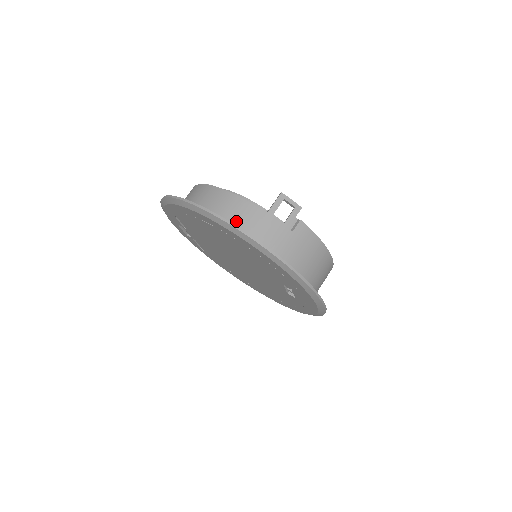
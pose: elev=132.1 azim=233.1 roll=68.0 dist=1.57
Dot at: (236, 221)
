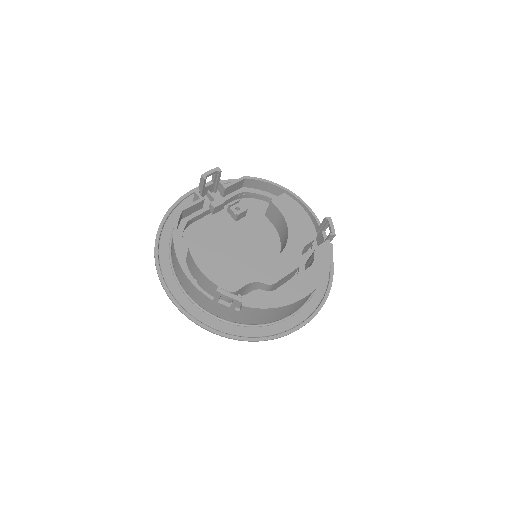
Dot at: (196, 298)
